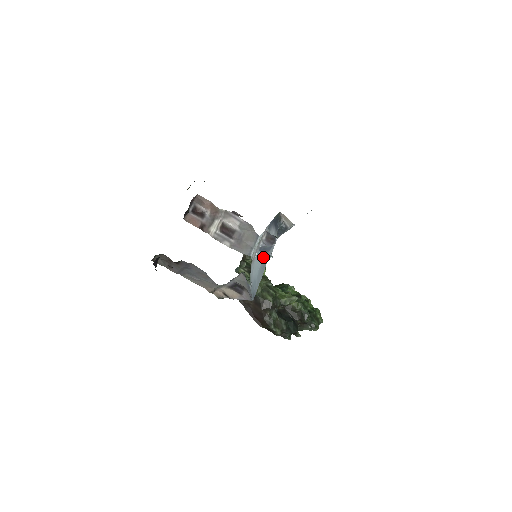
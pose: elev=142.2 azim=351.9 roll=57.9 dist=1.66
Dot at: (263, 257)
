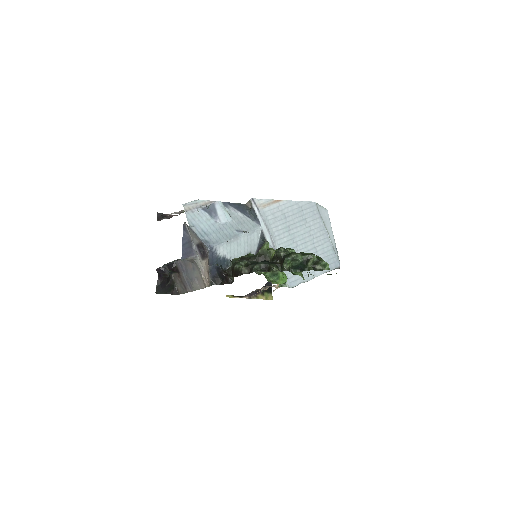
Dot at: (217, 220)
